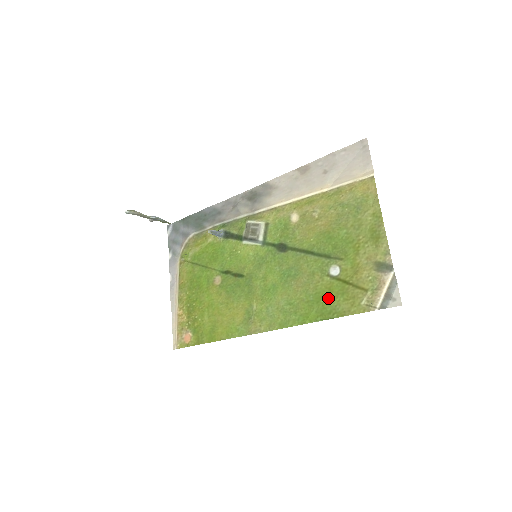
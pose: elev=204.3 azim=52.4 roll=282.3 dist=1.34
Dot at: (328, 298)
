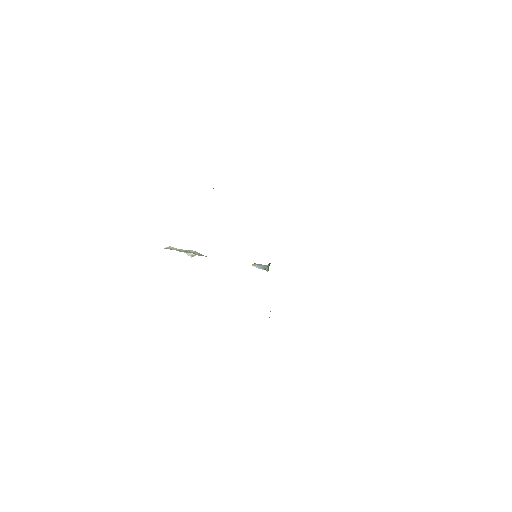
Dot at: occluded
